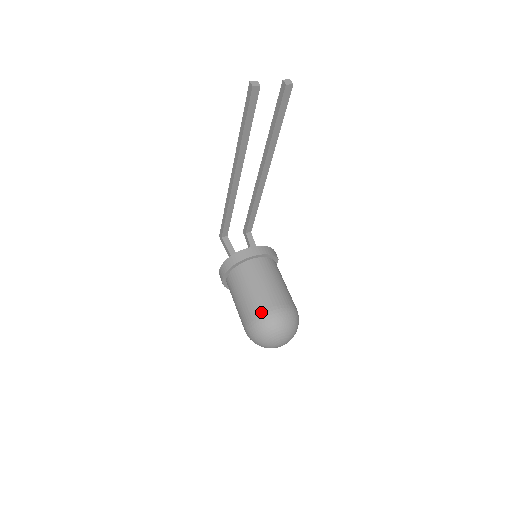
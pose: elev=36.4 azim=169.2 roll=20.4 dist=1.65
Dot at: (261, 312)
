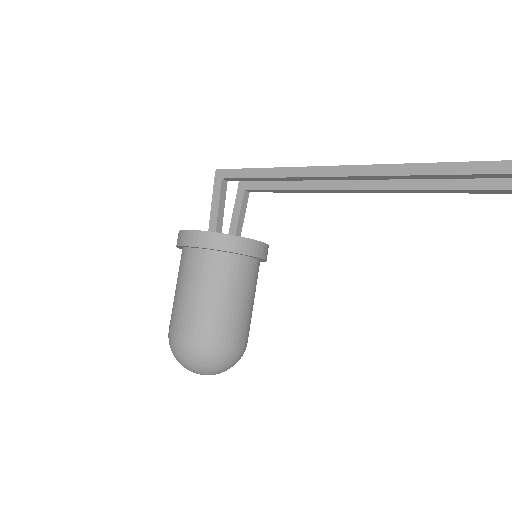
Dot at: (222, 341)
